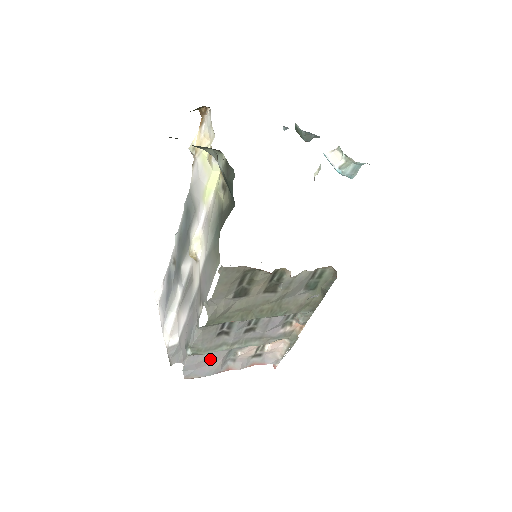
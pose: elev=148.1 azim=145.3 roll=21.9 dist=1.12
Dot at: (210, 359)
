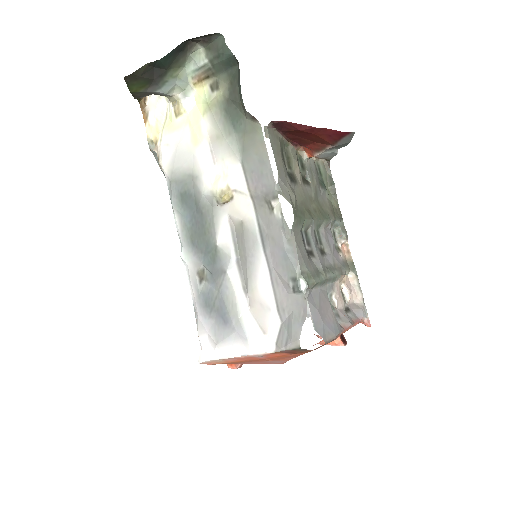
Dot at: (323, 304)
